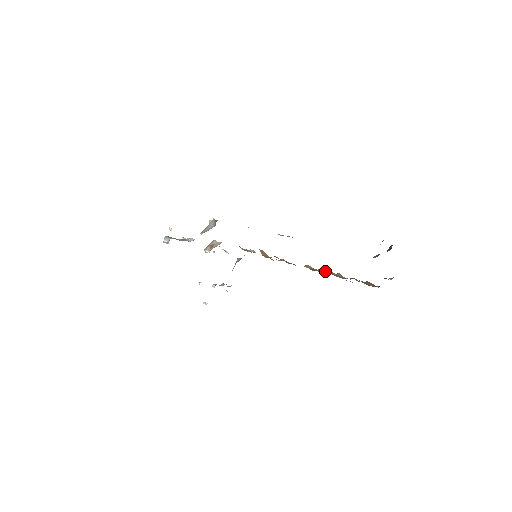
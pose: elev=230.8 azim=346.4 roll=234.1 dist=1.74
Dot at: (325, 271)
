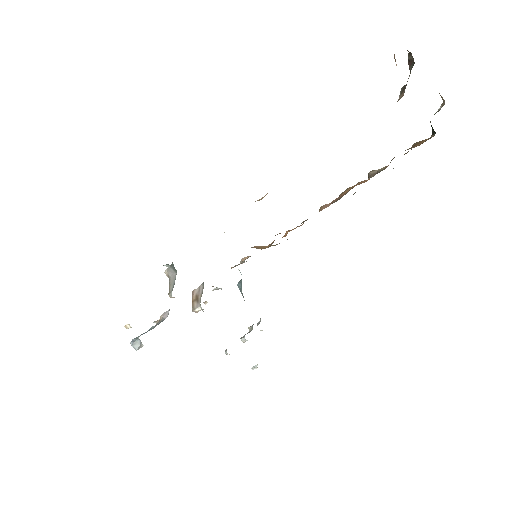
Dot at: (349, 189)
